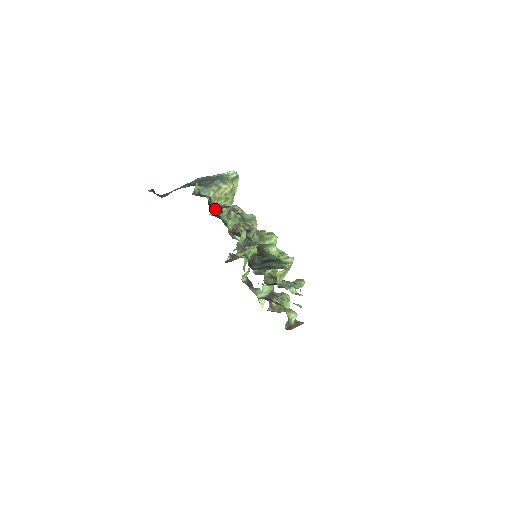
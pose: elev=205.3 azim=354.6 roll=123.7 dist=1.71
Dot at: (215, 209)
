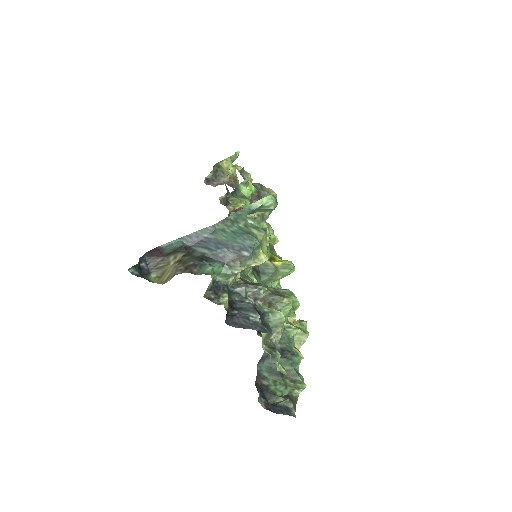
Dot at: occluded
